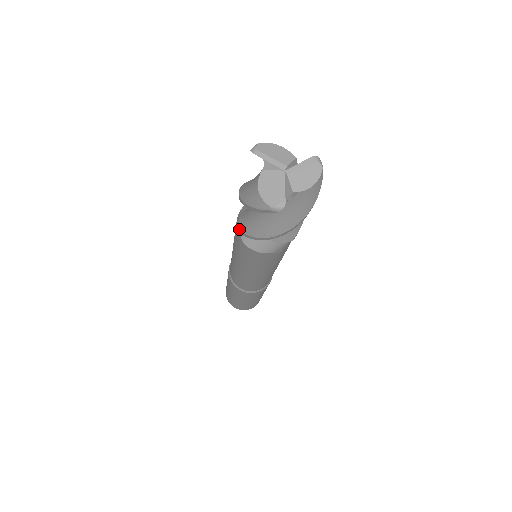
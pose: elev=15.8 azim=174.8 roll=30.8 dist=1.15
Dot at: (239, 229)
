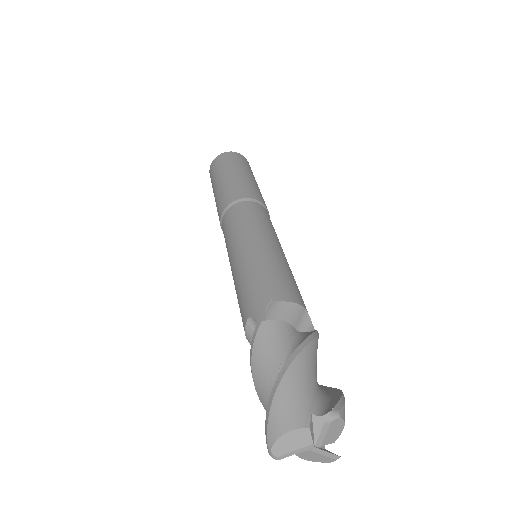
Dot at: occluded
